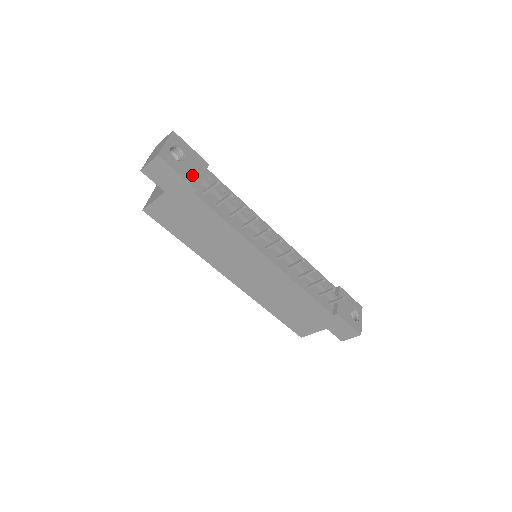
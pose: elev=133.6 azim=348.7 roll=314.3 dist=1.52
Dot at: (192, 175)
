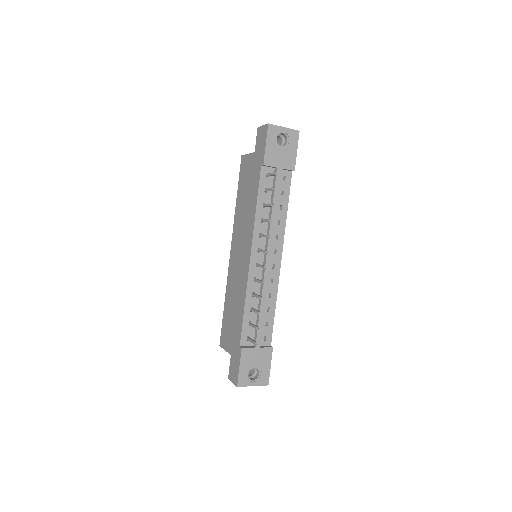
Dot at: (273, 157)
